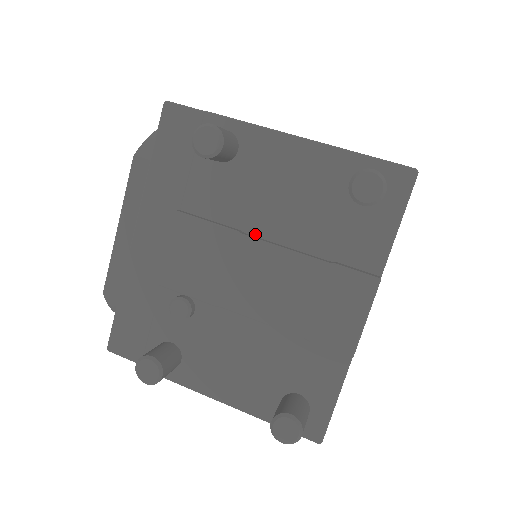
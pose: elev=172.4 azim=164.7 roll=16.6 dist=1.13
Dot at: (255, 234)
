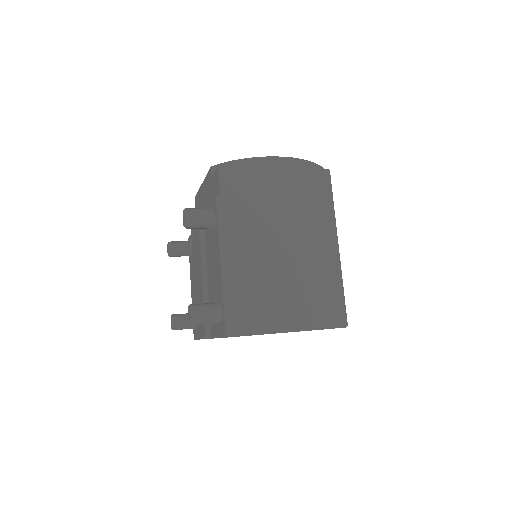
Dot at: (207, 262)
